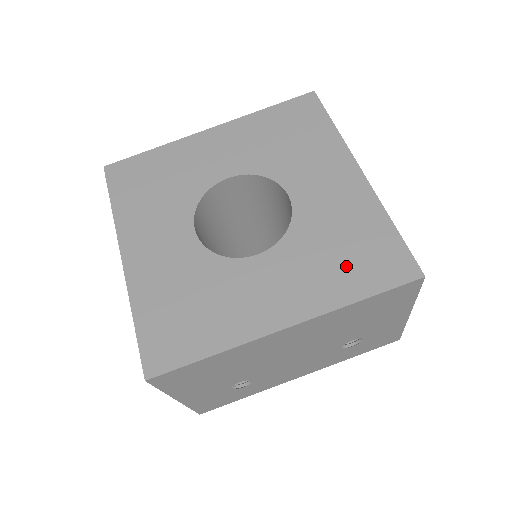
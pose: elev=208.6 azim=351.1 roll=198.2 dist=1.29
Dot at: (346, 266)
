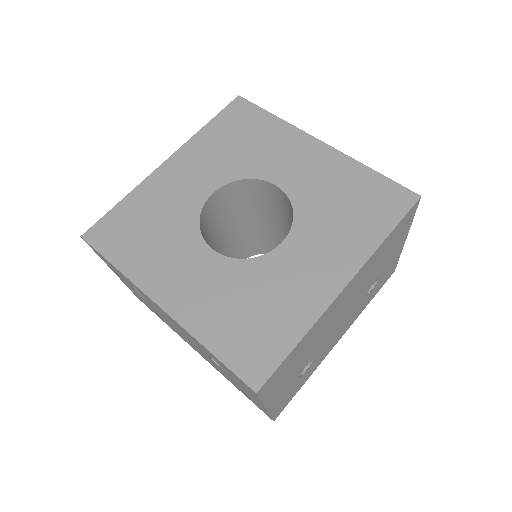
Dot at: (359, 217)
